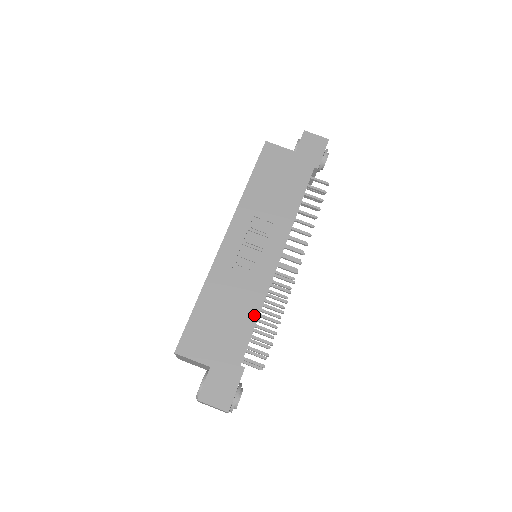
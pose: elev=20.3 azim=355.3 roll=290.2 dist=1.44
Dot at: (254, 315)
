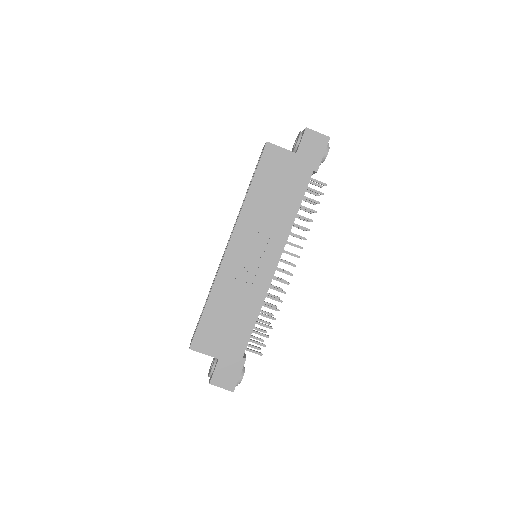
Dot at: (254, 317)
